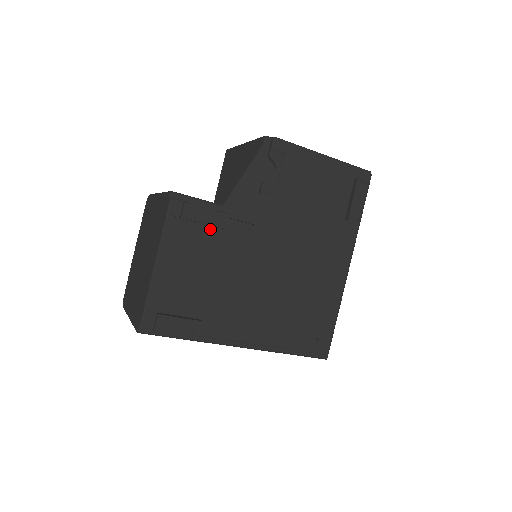
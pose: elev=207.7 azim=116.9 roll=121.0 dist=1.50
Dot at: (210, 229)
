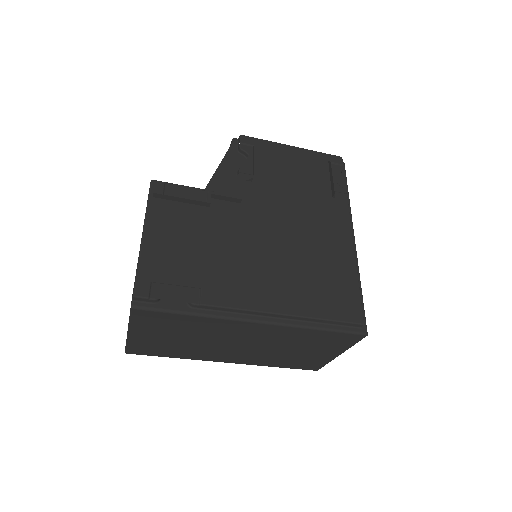
Dot at: (196, 208)
